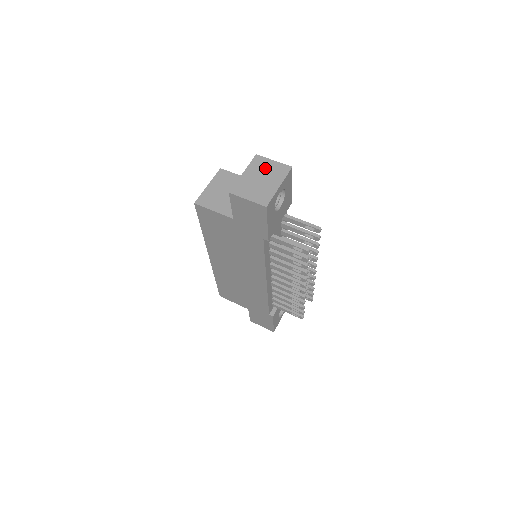
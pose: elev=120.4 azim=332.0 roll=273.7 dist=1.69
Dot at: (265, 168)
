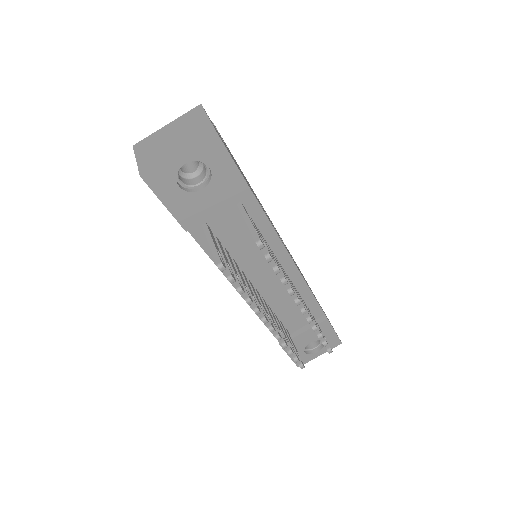
Dot at: (190, 124)
